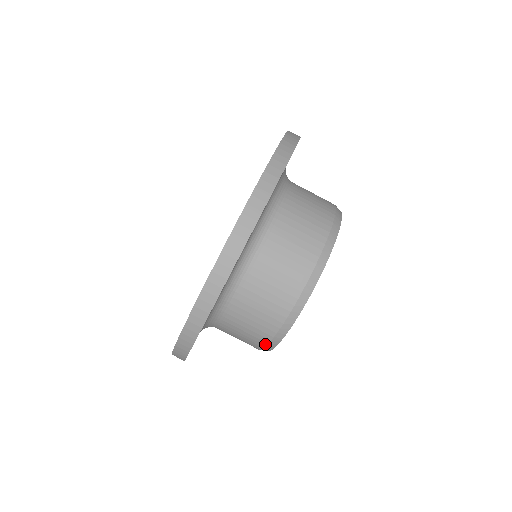
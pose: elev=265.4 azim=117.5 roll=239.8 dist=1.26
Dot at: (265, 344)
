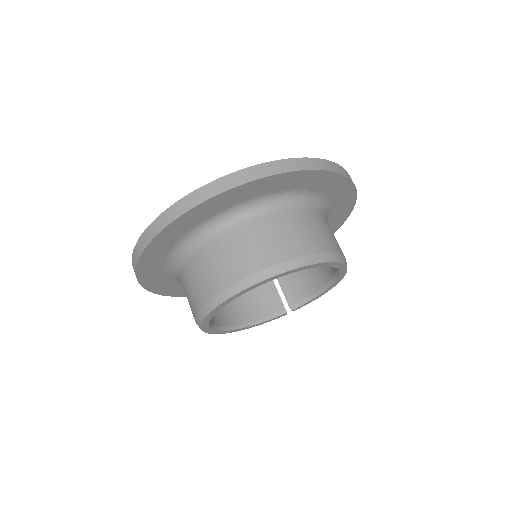
Dot at: occluded
